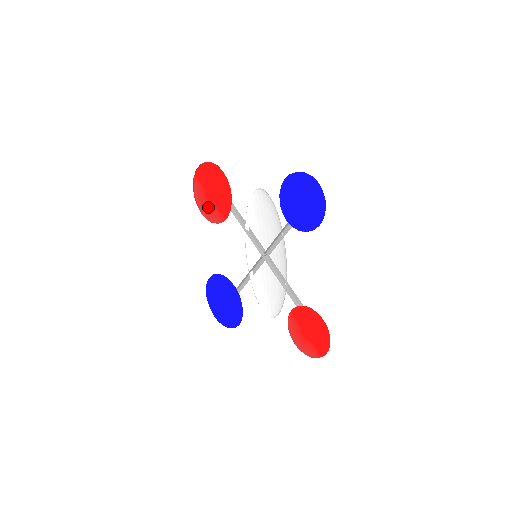
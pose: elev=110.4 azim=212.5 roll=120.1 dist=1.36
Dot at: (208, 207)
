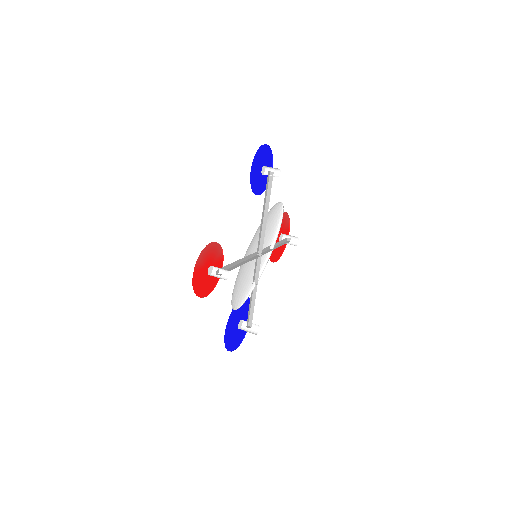
Dot at: (276, 251)
